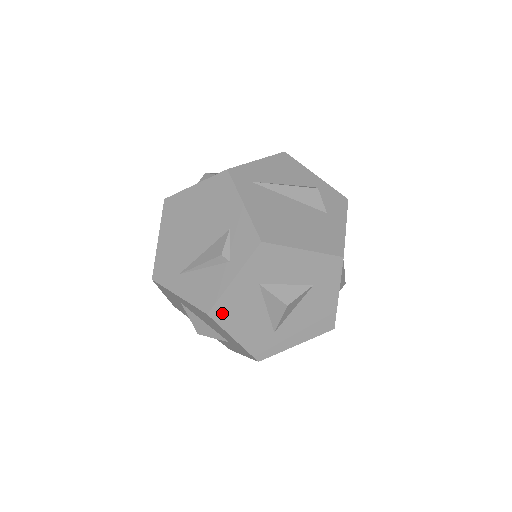
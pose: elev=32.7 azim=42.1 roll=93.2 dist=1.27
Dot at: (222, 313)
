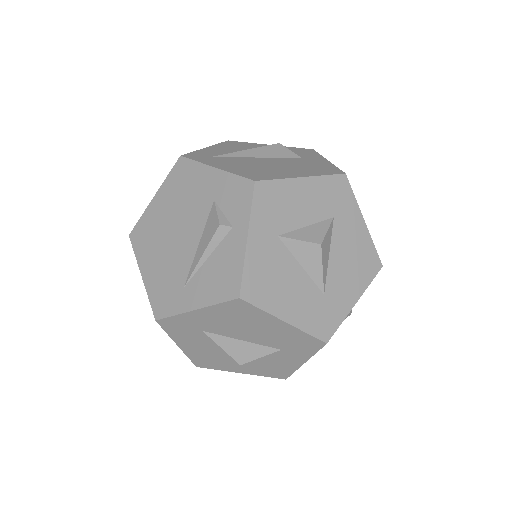
Dot at: (255, 290)
